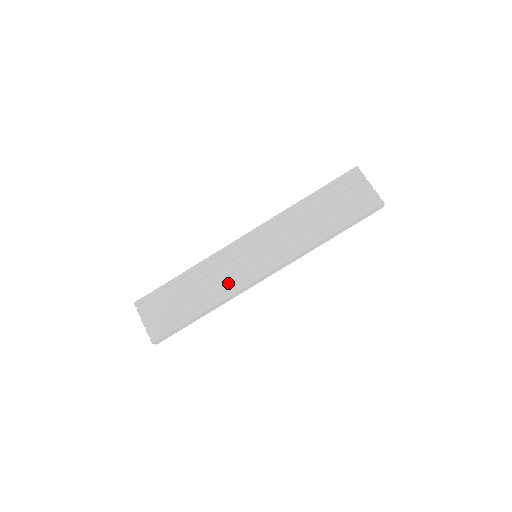
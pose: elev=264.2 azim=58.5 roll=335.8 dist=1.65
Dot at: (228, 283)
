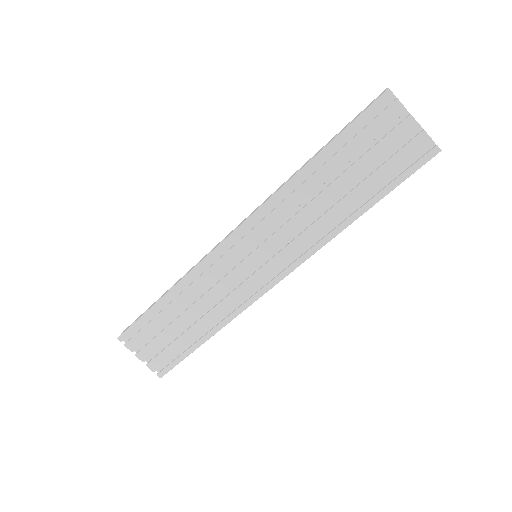
Dot at: (229, 301)
